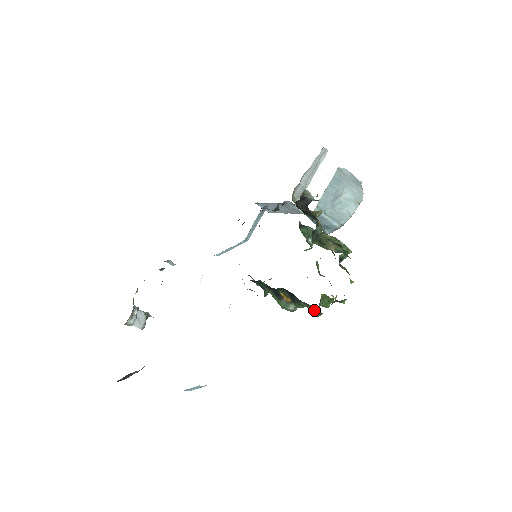
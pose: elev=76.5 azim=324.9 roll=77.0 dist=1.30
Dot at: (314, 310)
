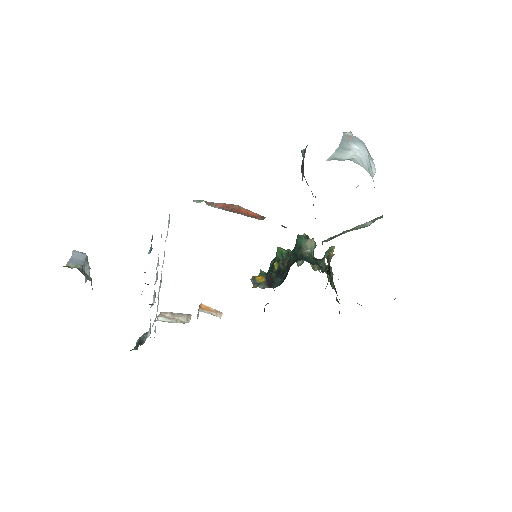
Dot at: occluded
